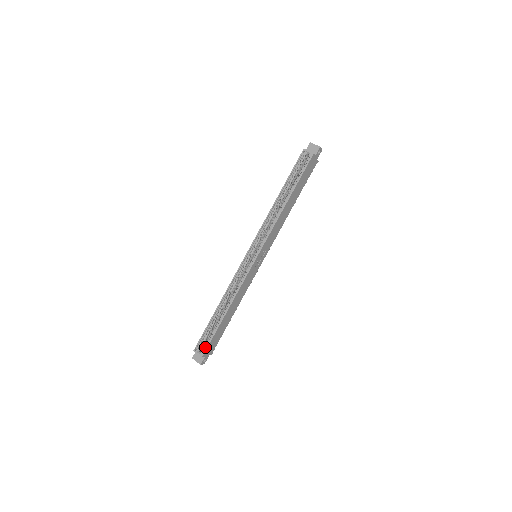
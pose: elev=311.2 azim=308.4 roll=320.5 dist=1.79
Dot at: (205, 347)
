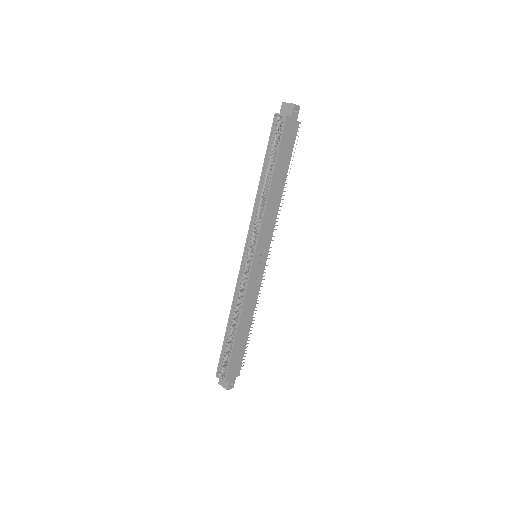
Dot at: occluded
